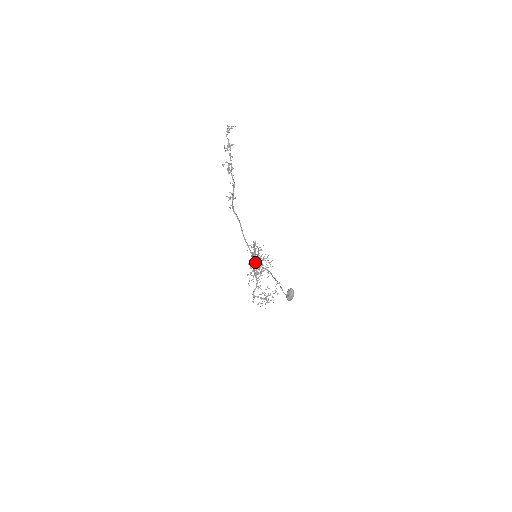
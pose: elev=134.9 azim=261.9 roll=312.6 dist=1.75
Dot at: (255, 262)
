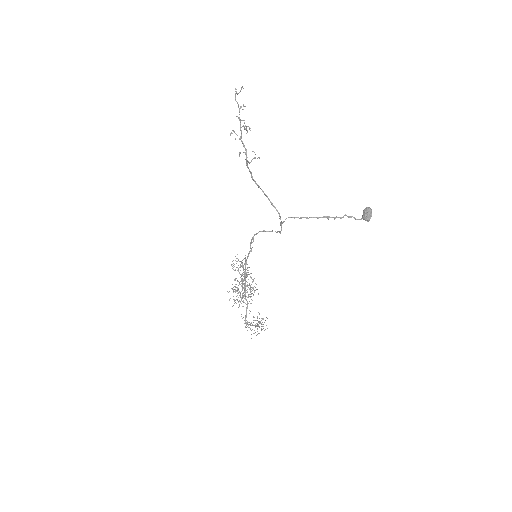
Dot at: occluded
